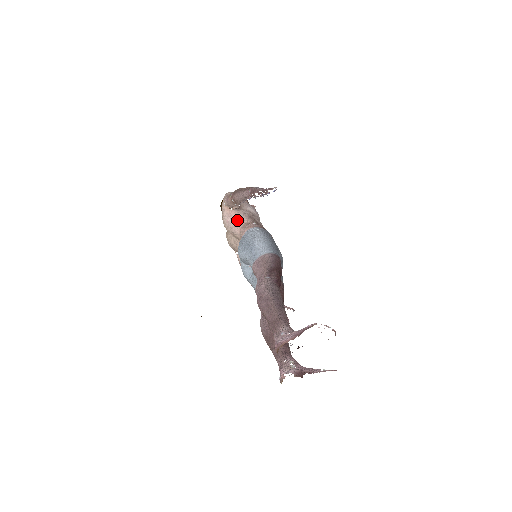
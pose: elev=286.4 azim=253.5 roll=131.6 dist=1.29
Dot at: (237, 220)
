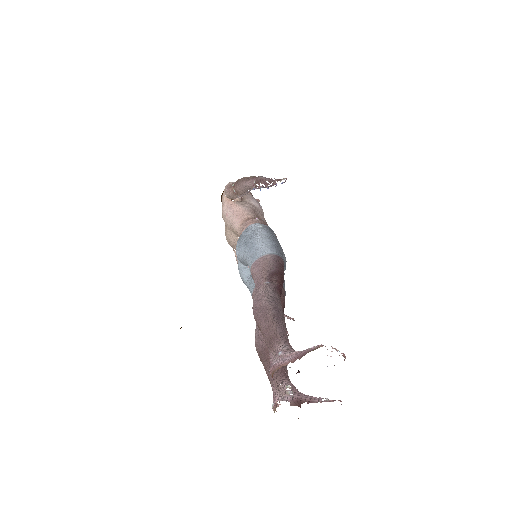
Dot at: (238, 214)
